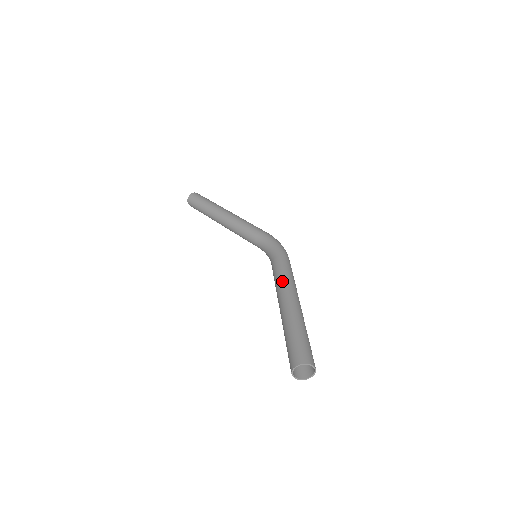
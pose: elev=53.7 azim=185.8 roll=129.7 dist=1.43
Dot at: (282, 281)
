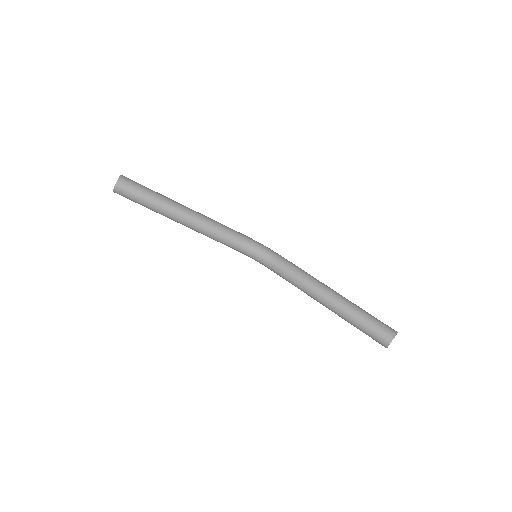
Dot at: (312, 277)
